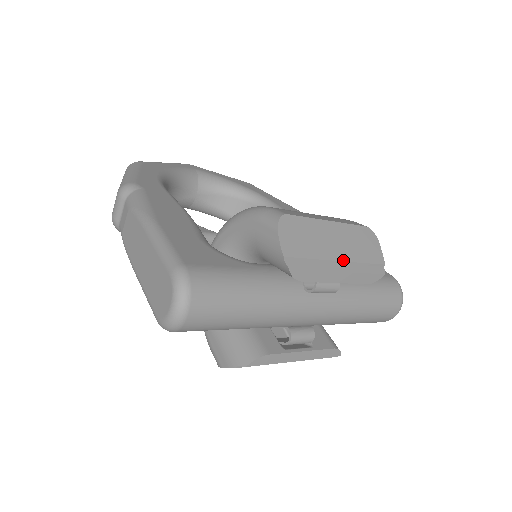
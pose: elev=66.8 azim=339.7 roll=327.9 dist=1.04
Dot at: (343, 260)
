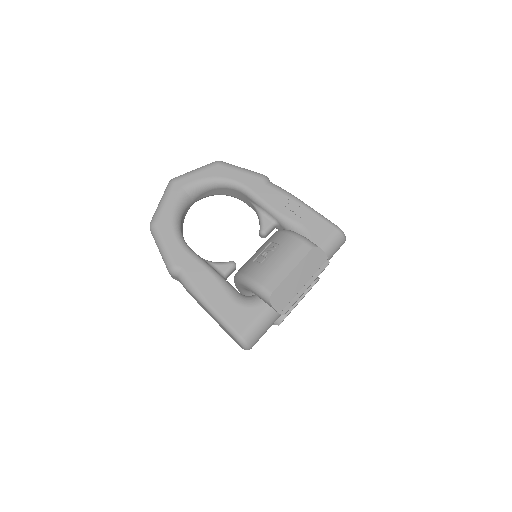
Dot at: (306, 283)
